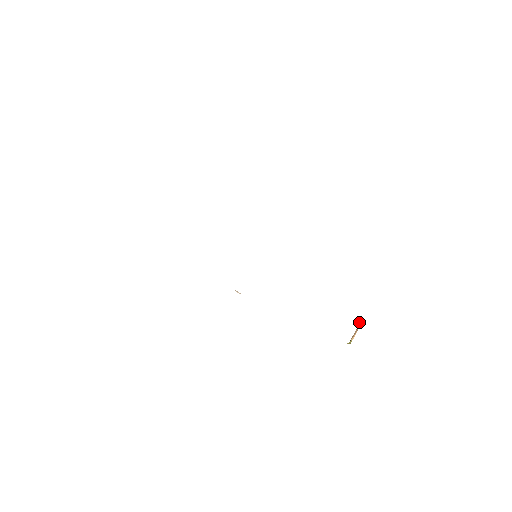
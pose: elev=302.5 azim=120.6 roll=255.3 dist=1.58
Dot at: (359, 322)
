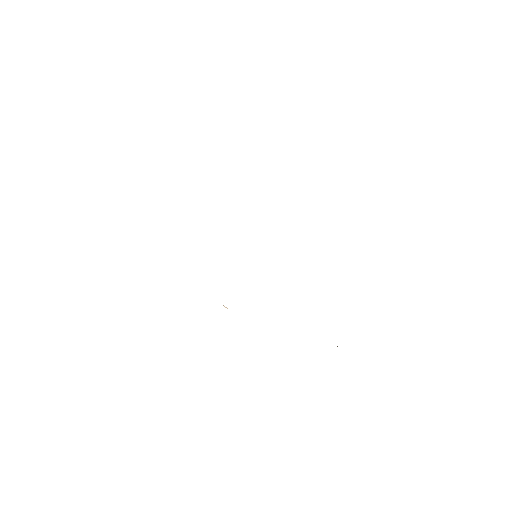
Dot at: occluded
